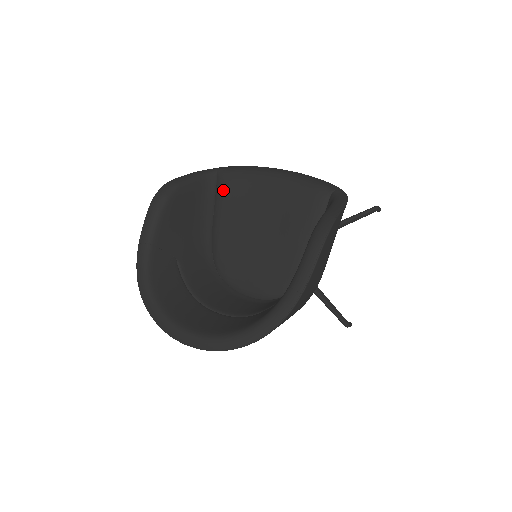
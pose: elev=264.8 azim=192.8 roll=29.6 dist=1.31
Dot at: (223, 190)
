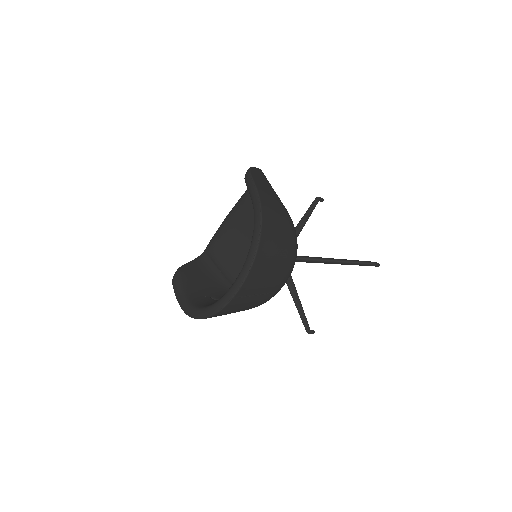
Dot at: (213, 253)
